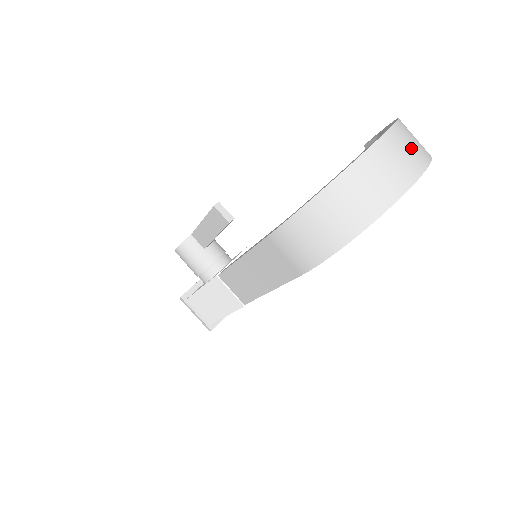
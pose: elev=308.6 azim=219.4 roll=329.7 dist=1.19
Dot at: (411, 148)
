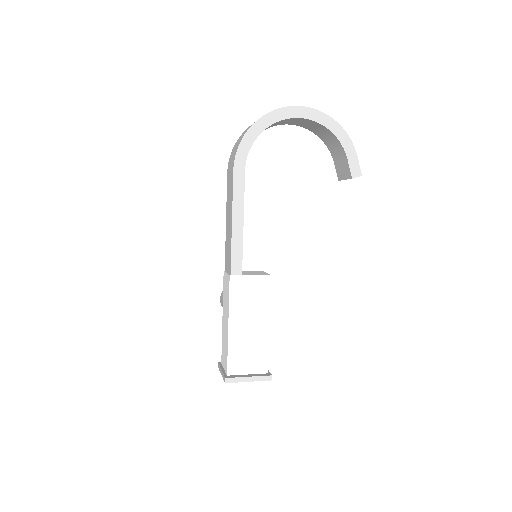
Dot at: occluded
